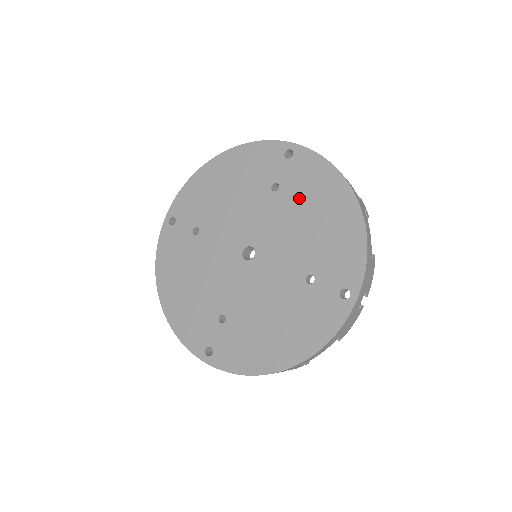
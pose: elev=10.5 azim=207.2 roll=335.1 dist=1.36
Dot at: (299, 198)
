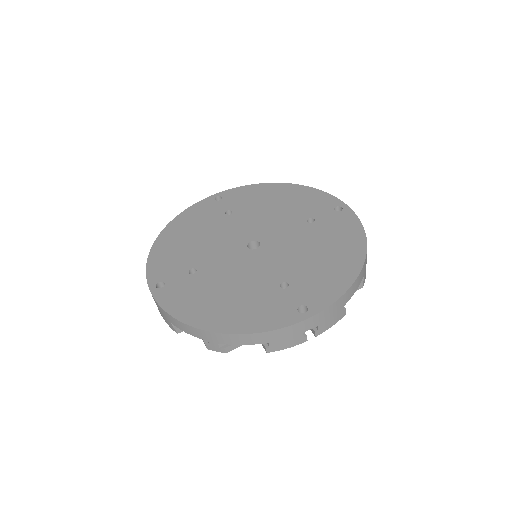
Dot at: (322, 235)
